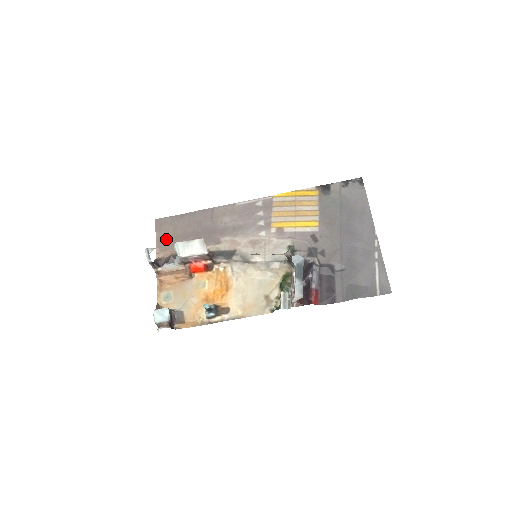
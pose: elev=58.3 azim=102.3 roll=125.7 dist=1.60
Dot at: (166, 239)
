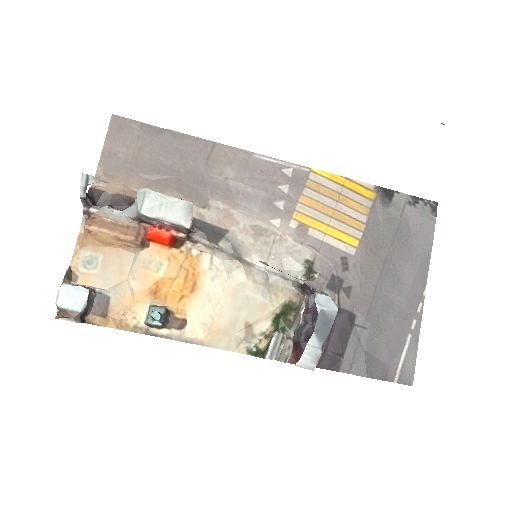
Dot at: (120, 159)
